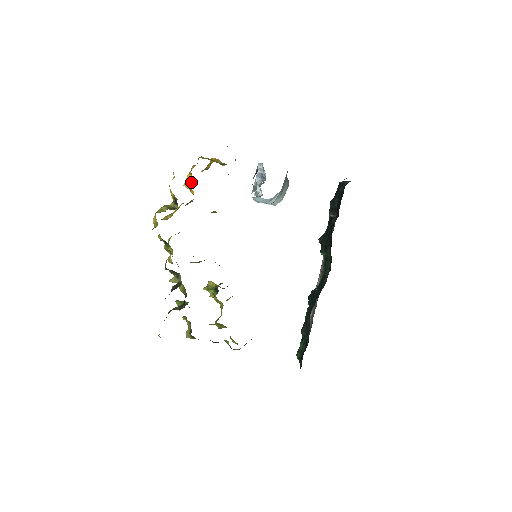
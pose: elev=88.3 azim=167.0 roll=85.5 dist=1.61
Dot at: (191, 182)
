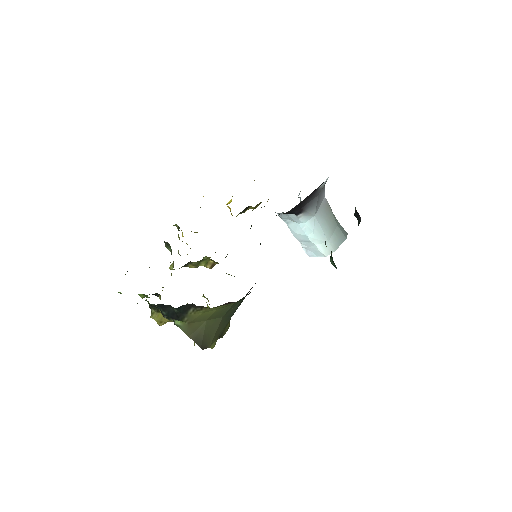
Dot at: occluded
